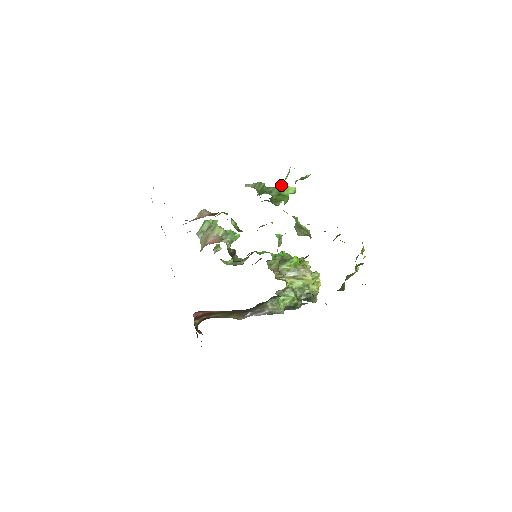
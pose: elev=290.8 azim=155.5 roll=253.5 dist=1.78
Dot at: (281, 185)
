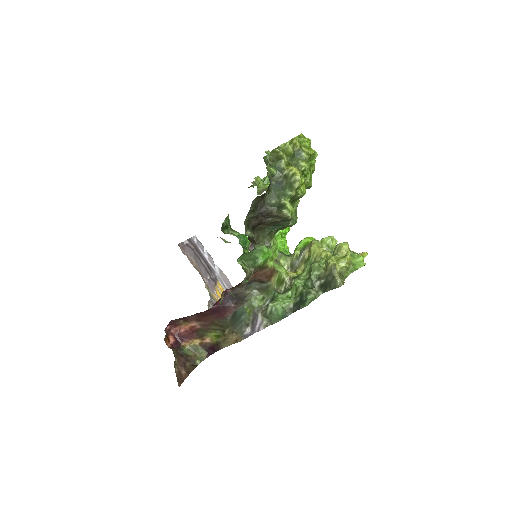
Dot at: occluded
